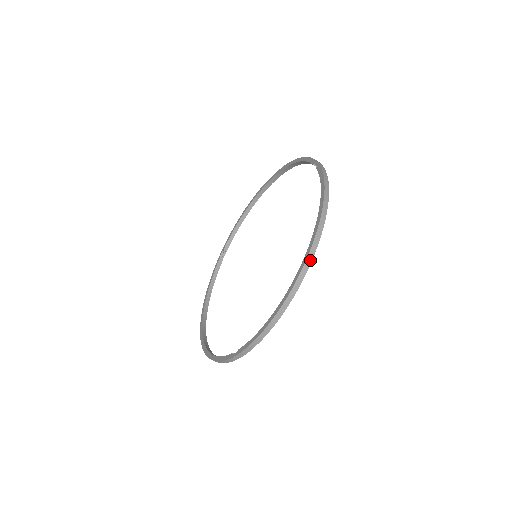
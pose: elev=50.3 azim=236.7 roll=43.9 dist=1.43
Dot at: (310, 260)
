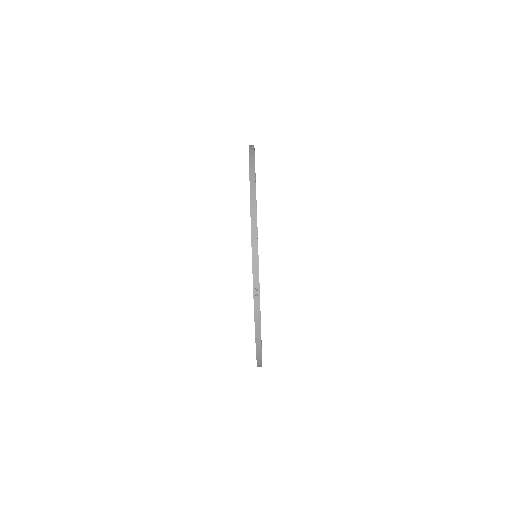
Dot at: (253, 166)
